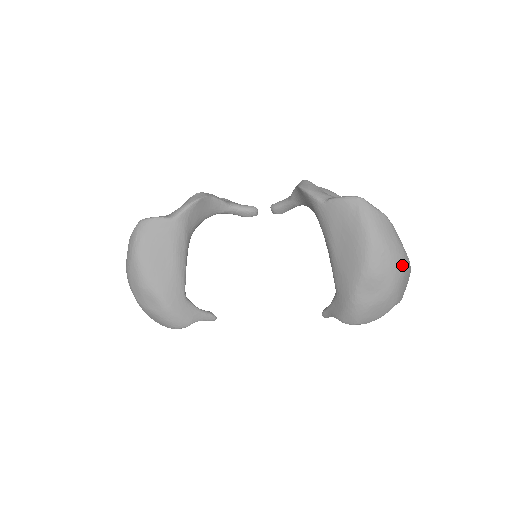
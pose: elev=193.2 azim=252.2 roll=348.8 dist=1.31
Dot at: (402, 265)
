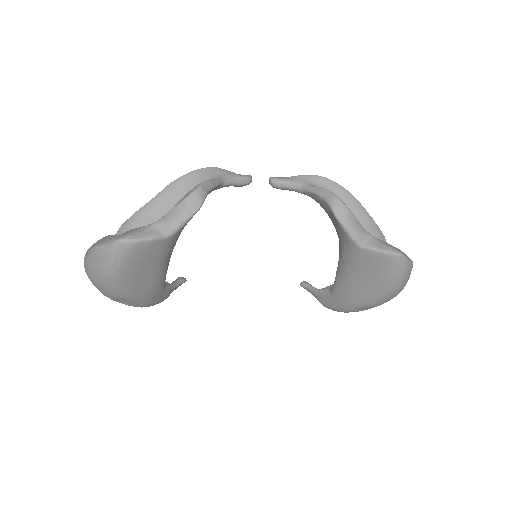
Dot at: occluded
